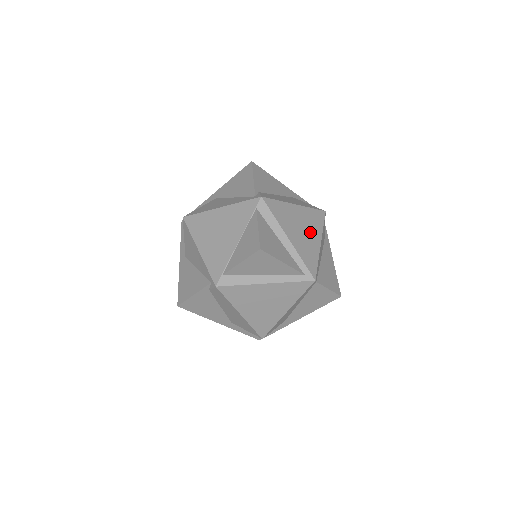
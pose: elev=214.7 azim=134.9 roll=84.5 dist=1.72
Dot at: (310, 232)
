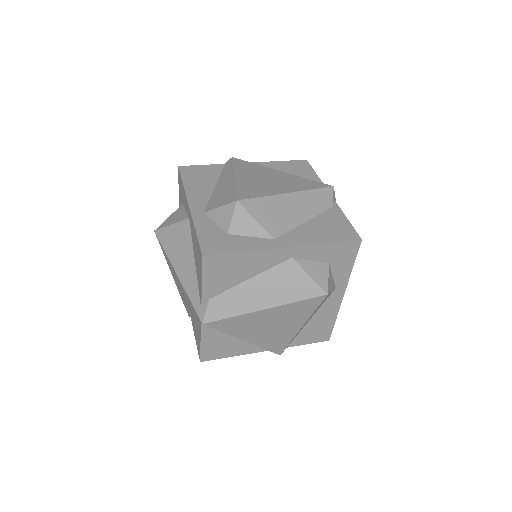
Dot at: (285, 325)
